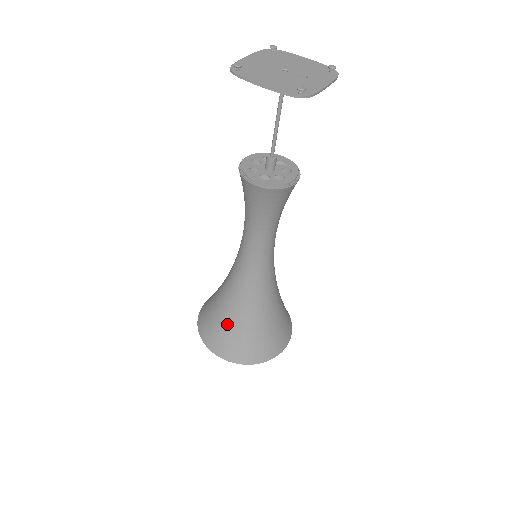
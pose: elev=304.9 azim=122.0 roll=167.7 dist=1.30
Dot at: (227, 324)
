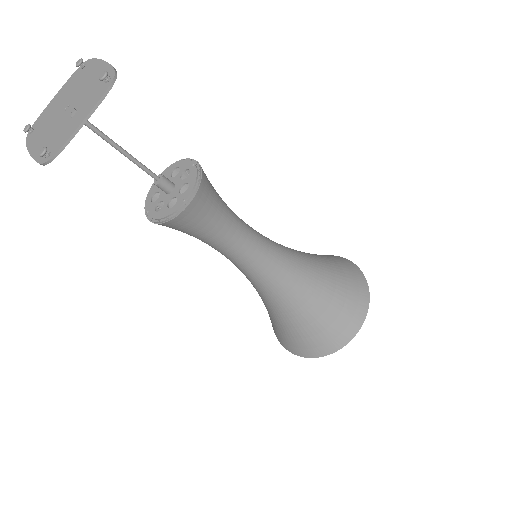
Dot at: (272, 319)
